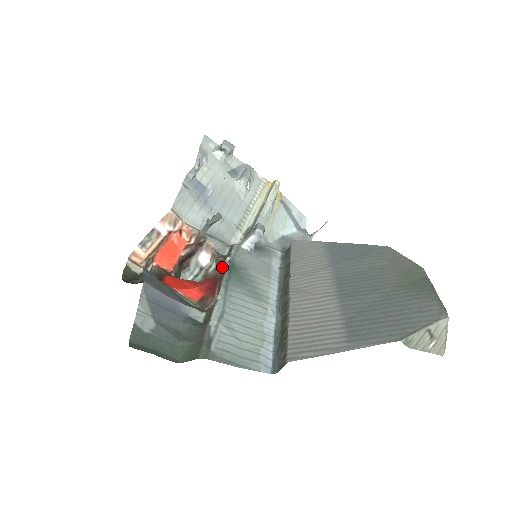
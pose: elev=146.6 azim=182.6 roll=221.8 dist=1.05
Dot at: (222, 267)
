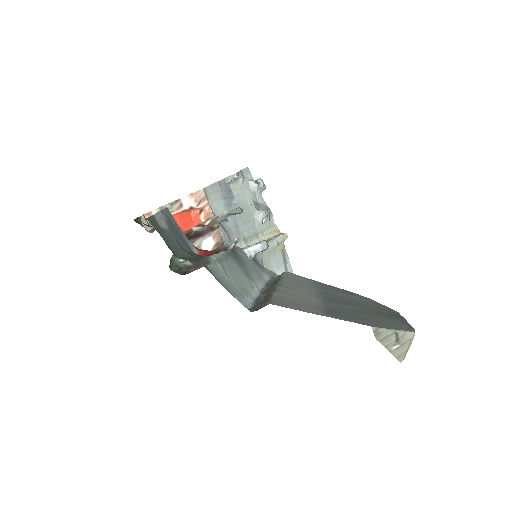
Dot at: (227, 245)
